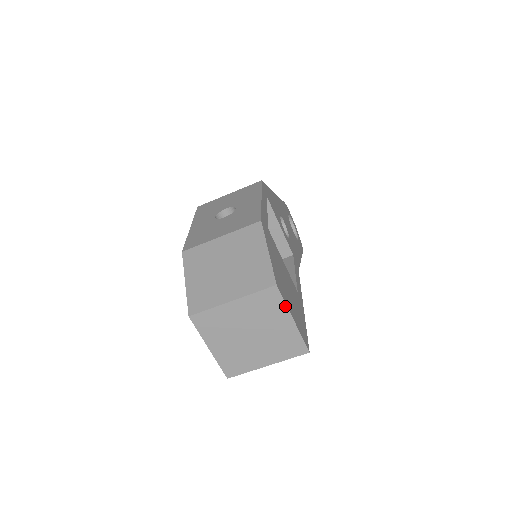
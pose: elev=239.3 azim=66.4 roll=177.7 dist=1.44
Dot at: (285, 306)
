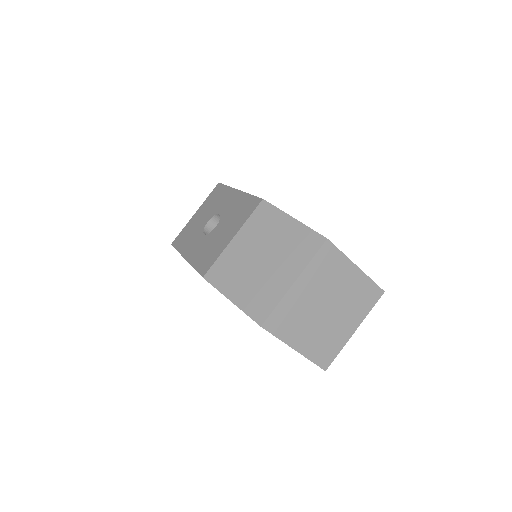
Dot at: (344, 257)
